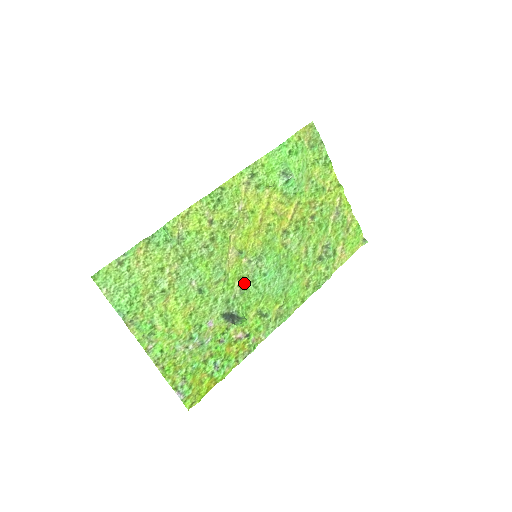
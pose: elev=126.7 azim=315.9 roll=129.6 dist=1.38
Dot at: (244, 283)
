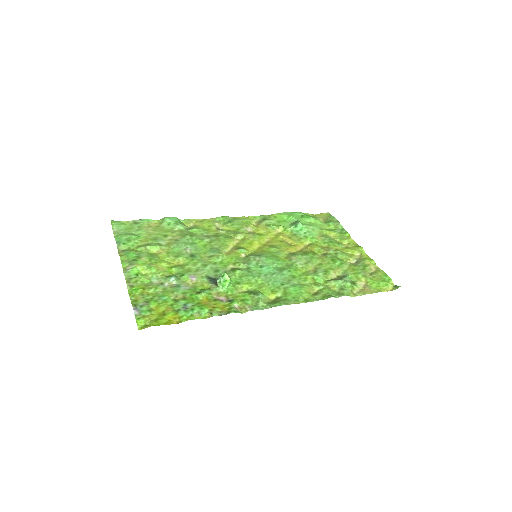
Dot at: (239, 268)
